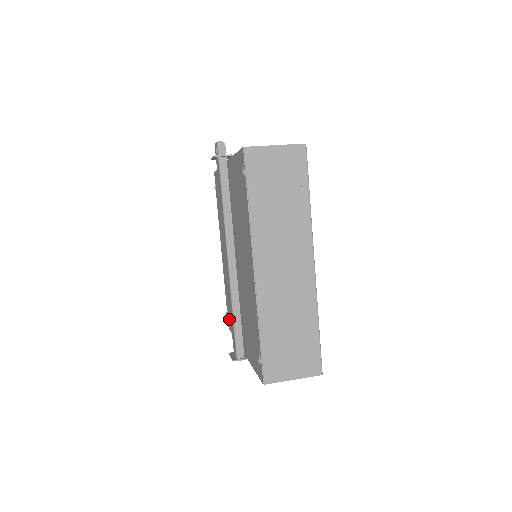
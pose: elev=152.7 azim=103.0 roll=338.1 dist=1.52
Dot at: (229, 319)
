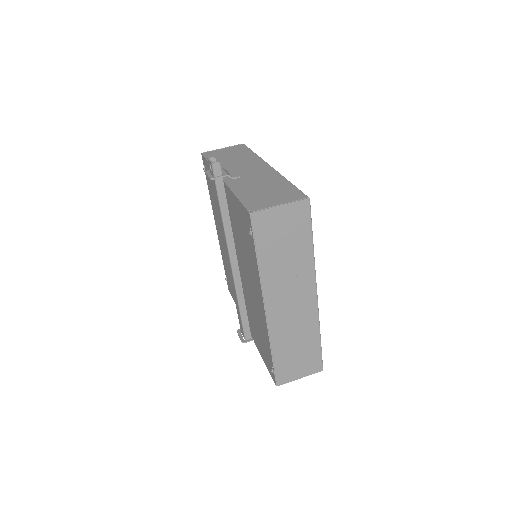
Dot at: (229, 286)
